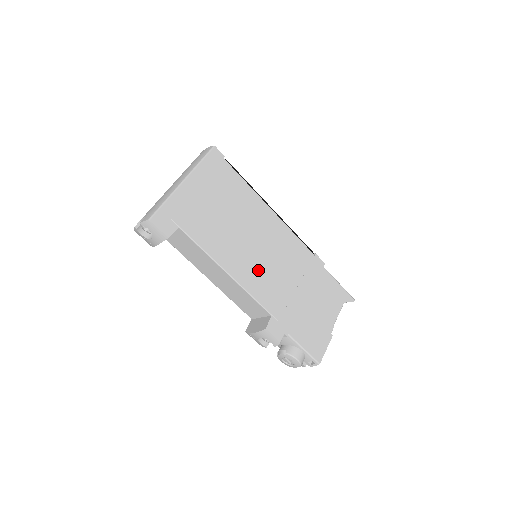
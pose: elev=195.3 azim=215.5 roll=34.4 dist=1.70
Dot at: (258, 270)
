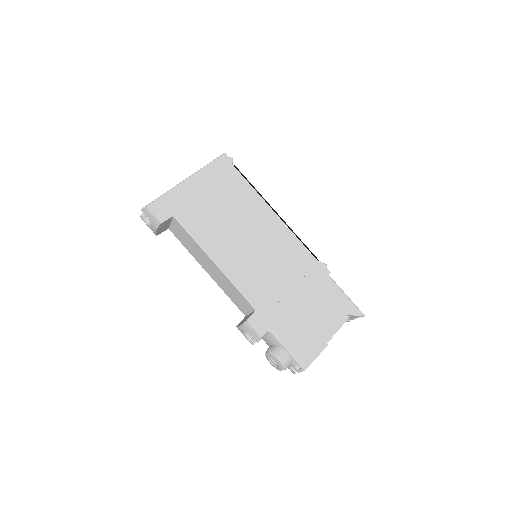
Dot at: (249, 265)
